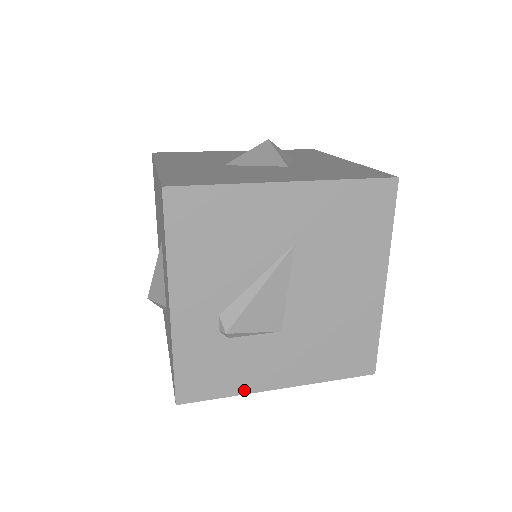
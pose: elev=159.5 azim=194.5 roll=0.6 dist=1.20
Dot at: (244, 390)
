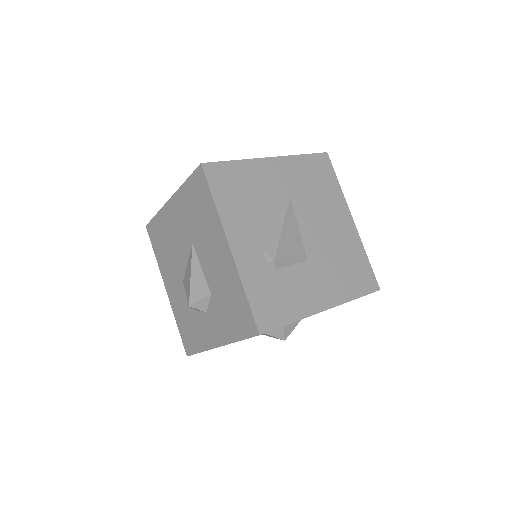
Dot at: (302, 314)
